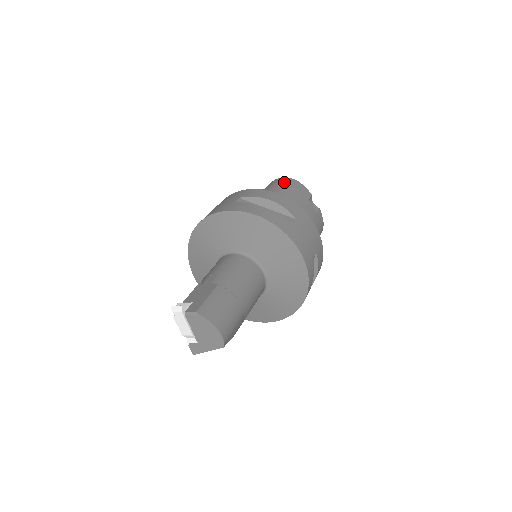
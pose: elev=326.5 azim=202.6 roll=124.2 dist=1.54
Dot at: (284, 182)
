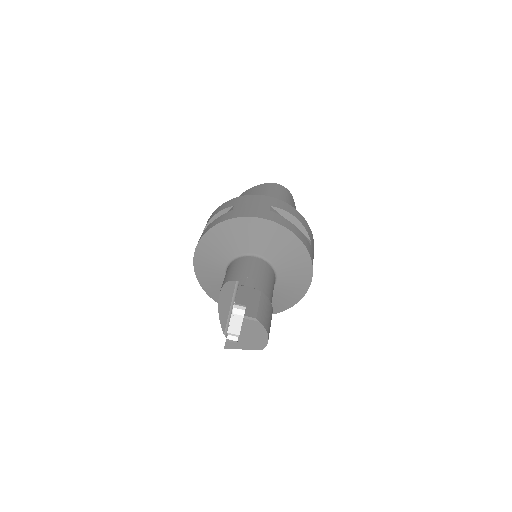
Dot at: (283, 191)
